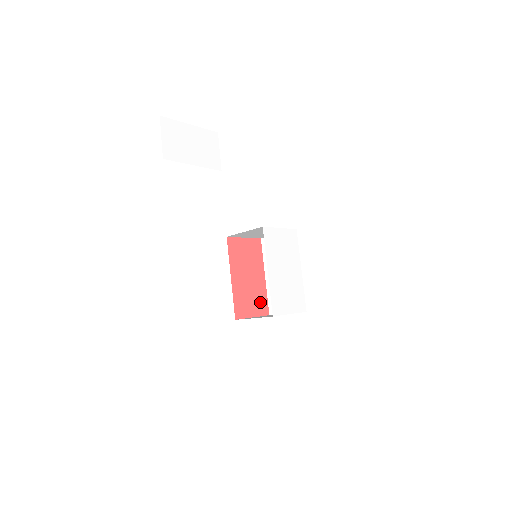
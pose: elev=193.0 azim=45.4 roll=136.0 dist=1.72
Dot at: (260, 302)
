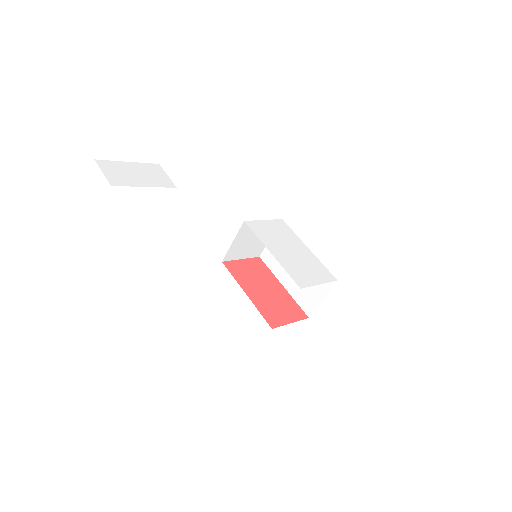
Dot at: (291, 308)
